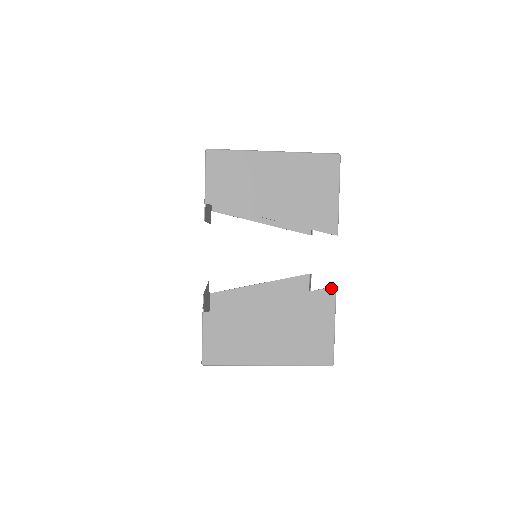
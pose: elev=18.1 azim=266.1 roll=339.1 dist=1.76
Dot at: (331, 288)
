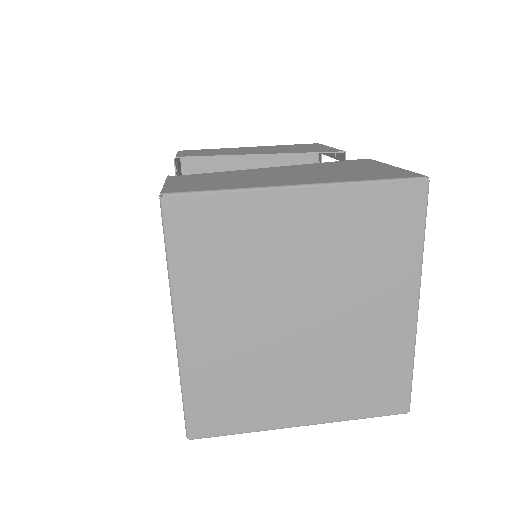
Dot at: occluded
